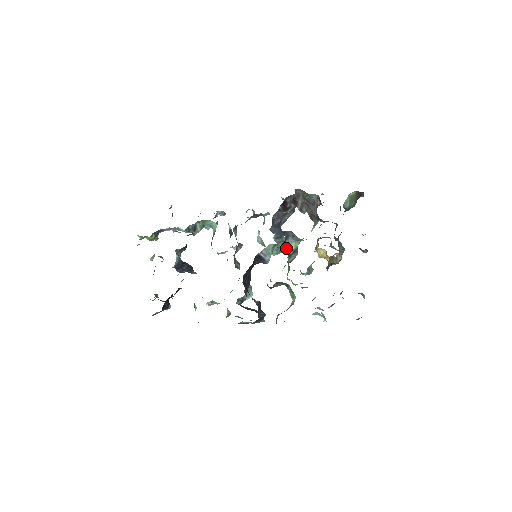
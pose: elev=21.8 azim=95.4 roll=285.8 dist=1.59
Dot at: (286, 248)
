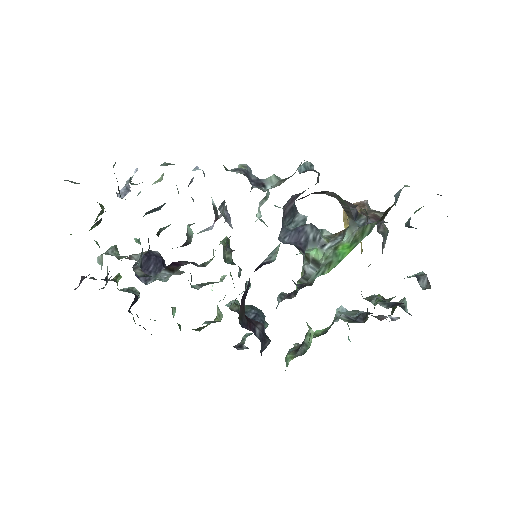
Dot at: occluded
